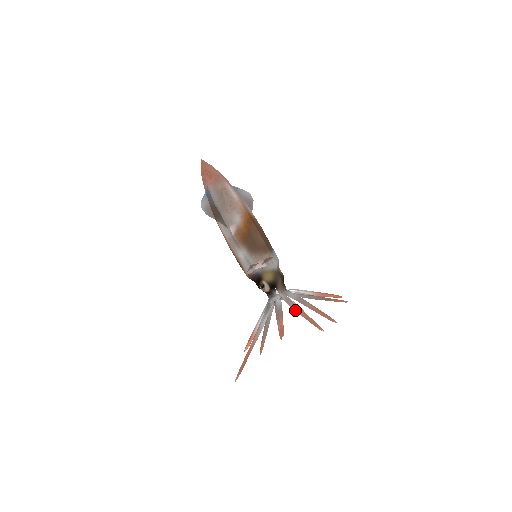
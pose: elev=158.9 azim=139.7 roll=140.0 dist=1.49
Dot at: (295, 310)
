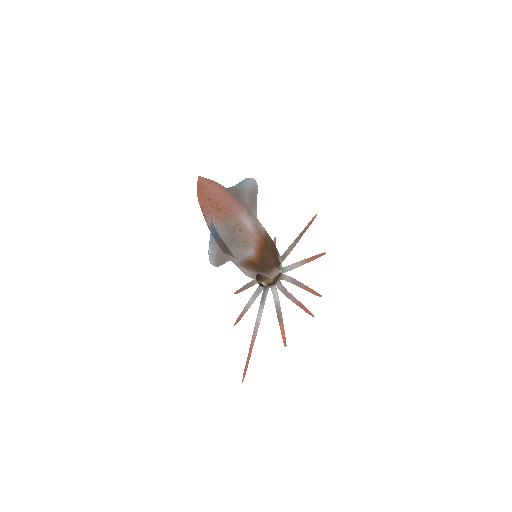
Dot at: occluded
